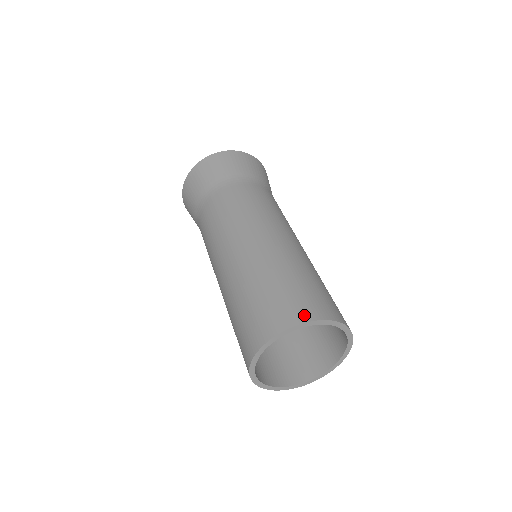
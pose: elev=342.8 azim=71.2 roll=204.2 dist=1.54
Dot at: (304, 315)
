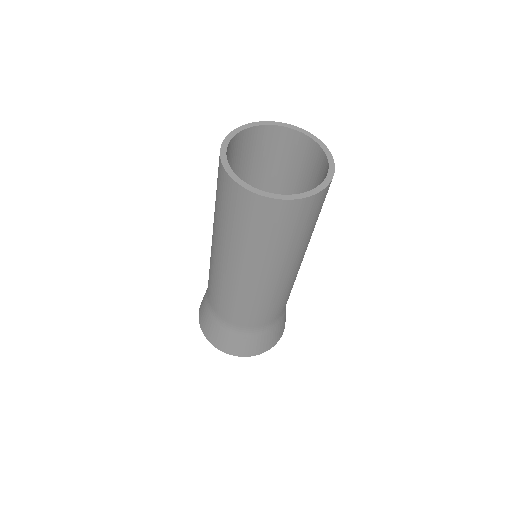
Dot at: occluded
